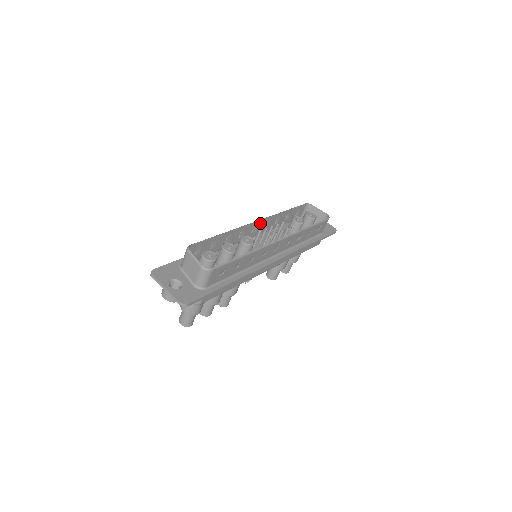
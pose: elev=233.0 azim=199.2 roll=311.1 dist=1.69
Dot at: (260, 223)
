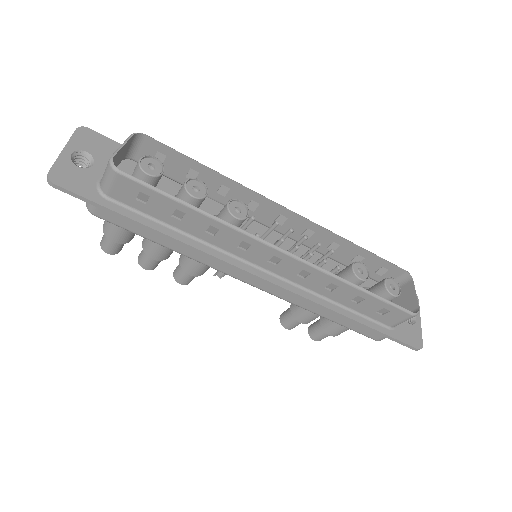
Dot at: (296, 220)
